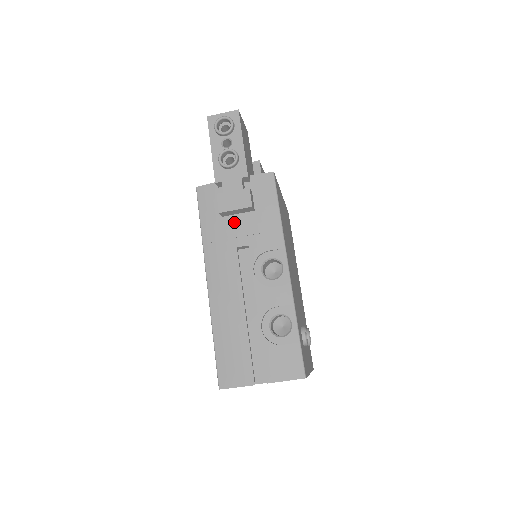
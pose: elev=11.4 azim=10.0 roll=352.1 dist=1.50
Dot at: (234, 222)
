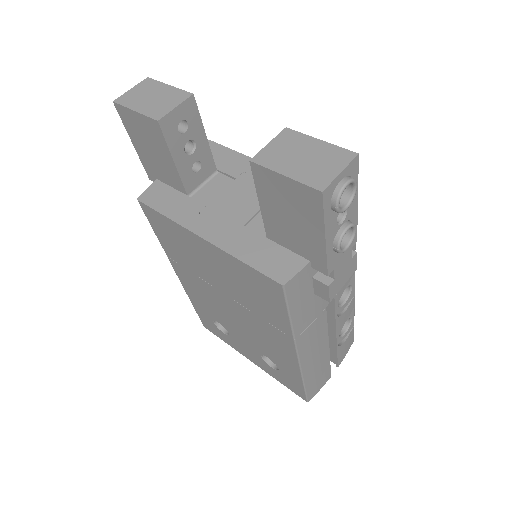
Dot at: occluded
